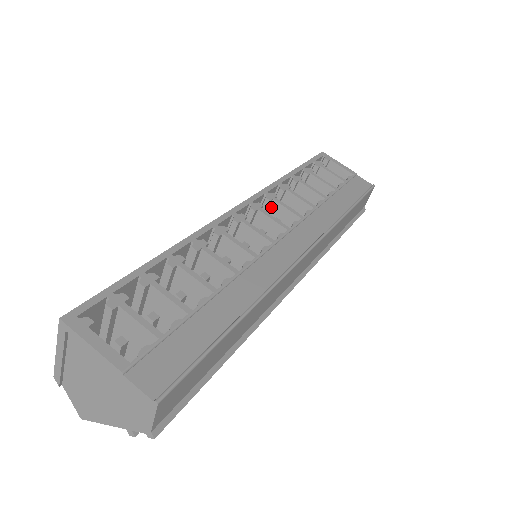
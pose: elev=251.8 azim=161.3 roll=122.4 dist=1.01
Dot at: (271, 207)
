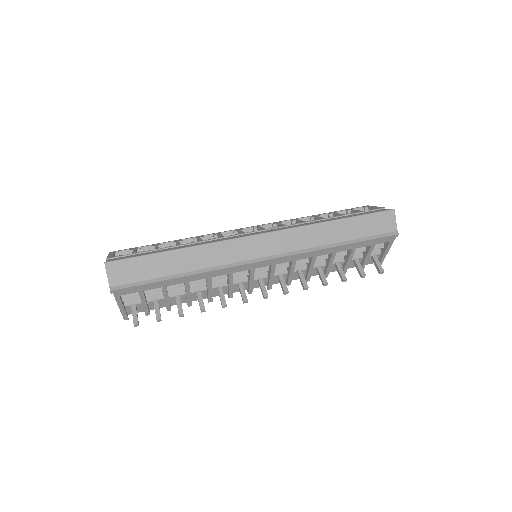
Dot at: occluded
